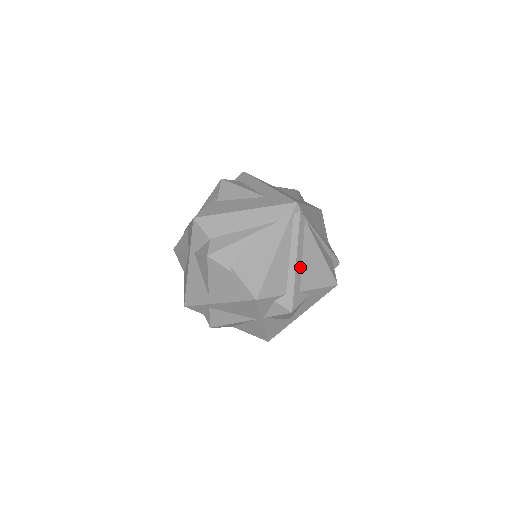
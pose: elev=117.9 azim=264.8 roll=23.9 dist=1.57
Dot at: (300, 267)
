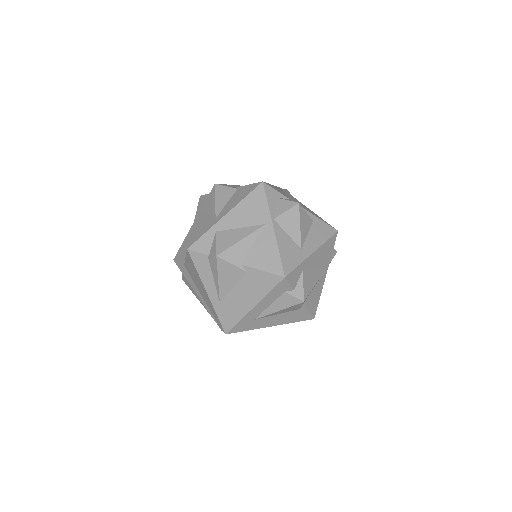
Dot at: occluded
